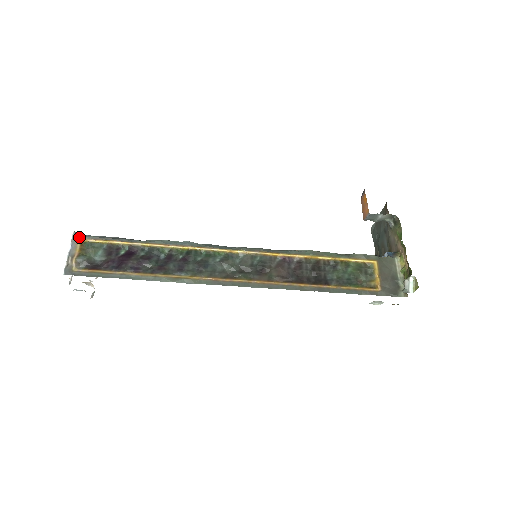
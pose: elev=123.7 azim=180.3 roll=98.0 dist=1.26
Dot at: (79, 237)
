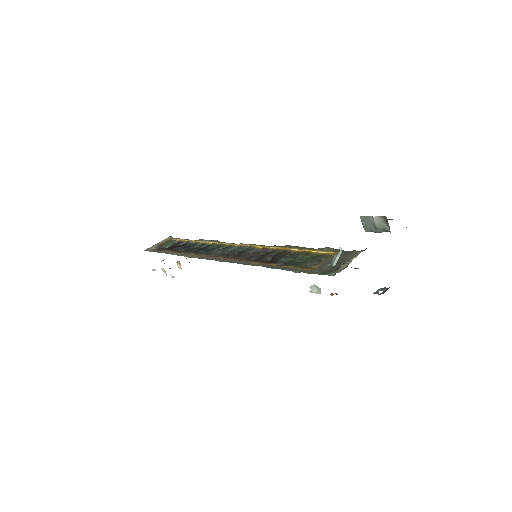
Dot at: (170, 238)
